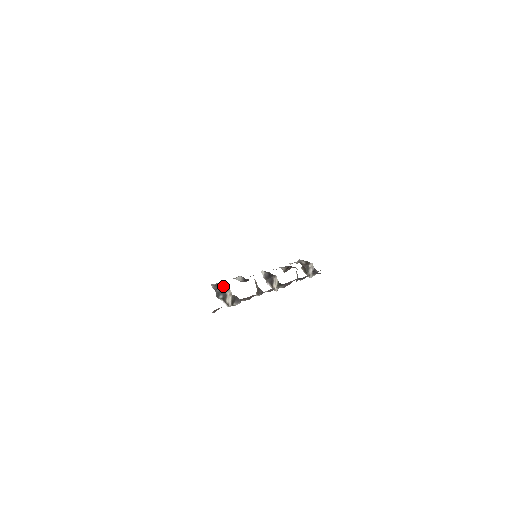
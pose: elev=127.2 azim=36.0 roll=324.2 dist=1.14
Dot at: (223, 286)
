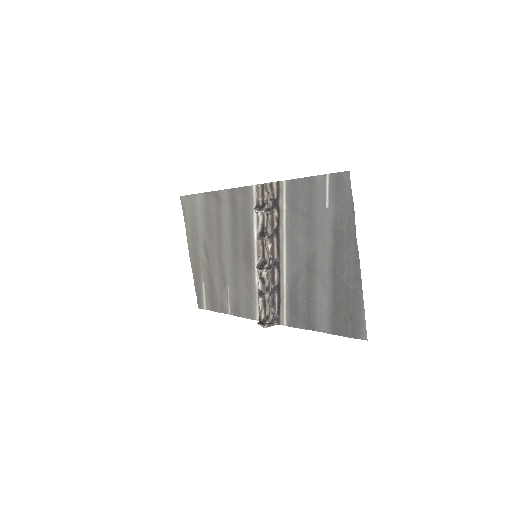
Dot at: (262, 207)
